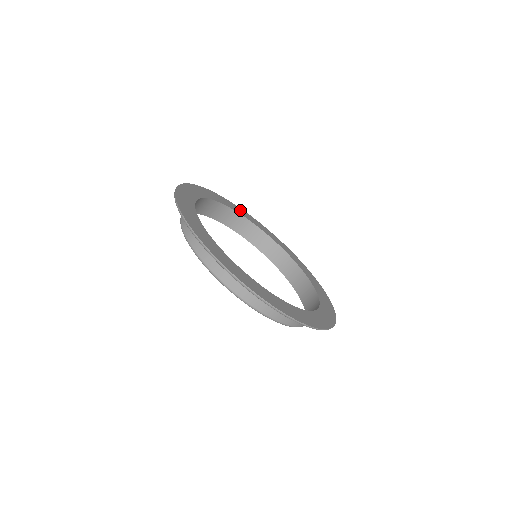
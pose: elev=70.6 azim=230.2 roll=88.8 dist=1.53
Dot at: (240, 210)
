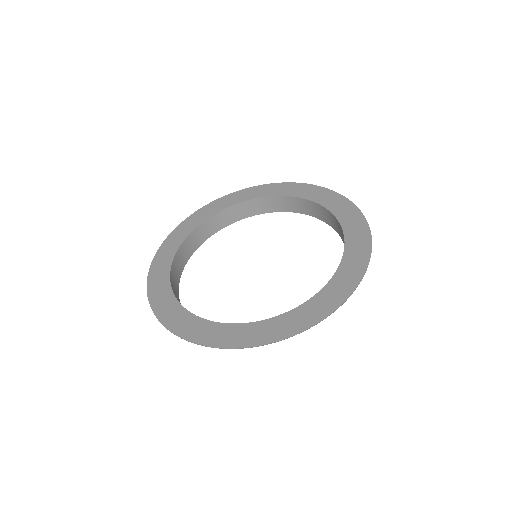
Dot at: (237, 196)
